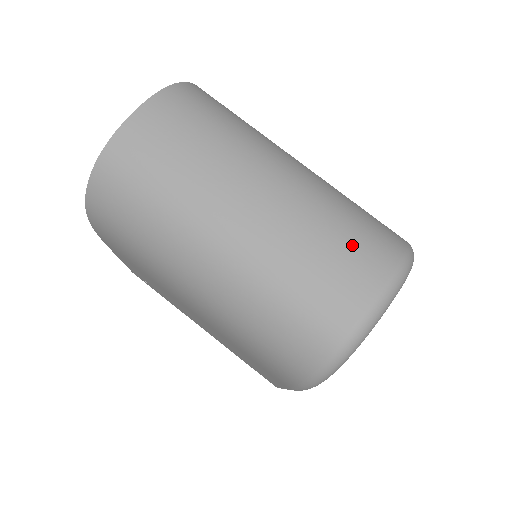
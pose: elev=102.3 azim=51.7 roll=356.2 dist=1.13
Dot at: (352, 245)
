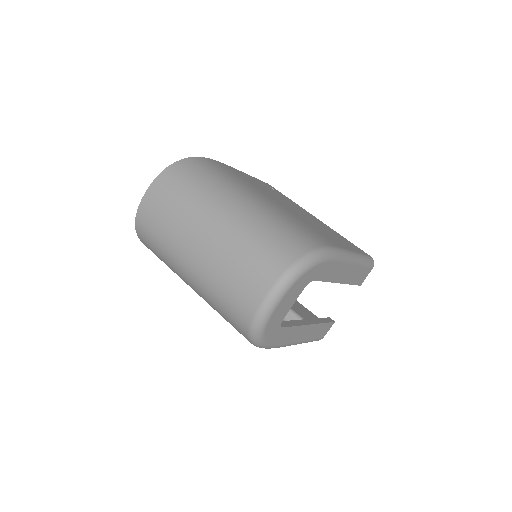
Dot at: (254, 263)
